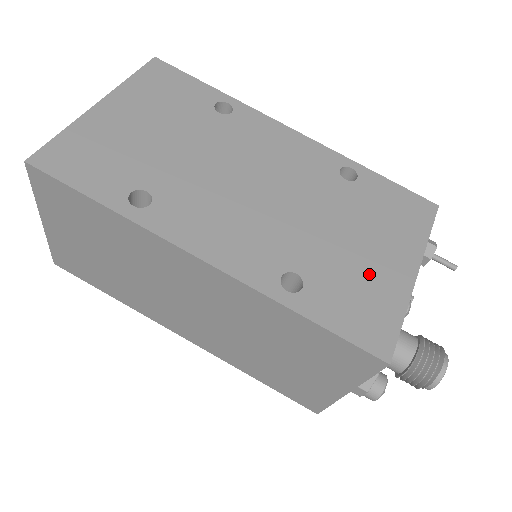
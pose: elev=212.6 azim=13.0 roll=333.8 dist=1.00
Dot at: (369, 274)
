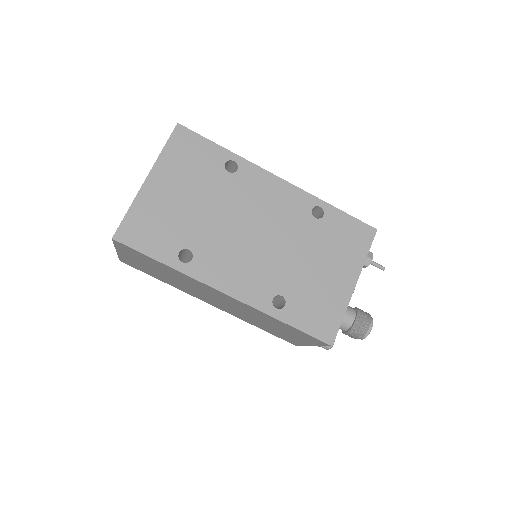
Dot at: (325, 290)
